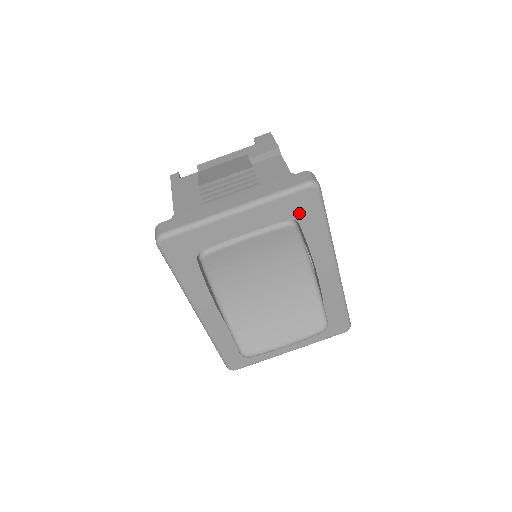
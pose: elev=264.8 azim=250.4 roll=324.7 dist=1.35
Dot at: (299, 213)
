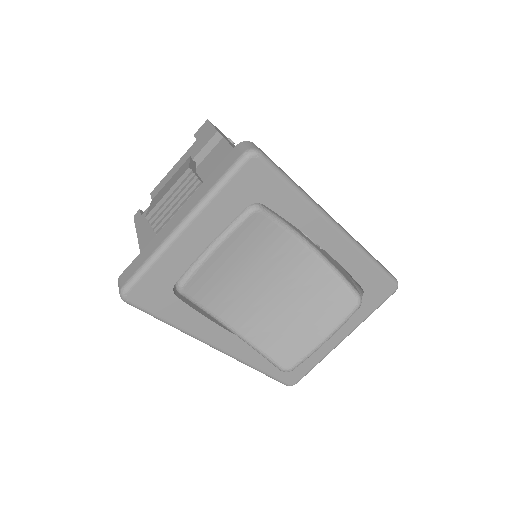
Dot at: (255, 193)
